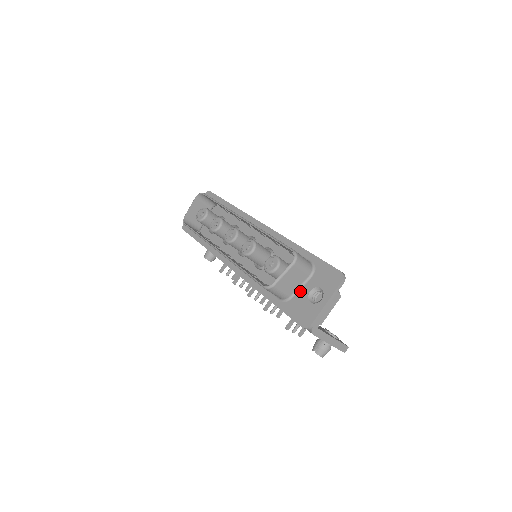
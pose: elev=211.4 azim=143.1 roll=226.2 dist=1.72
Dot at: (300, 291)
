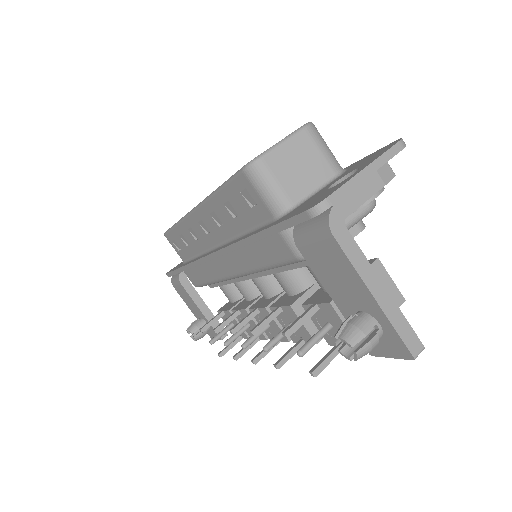
Dot at: (314, 194)
